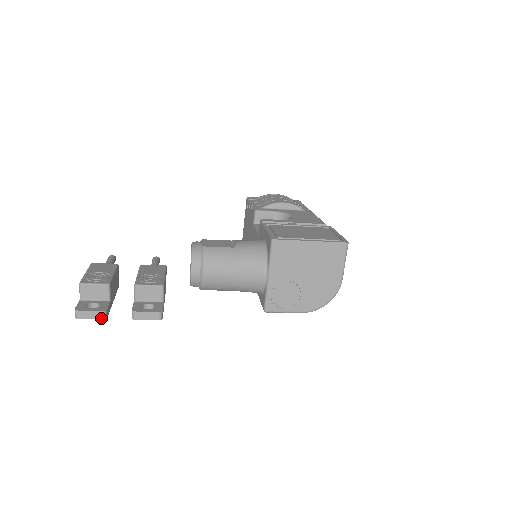
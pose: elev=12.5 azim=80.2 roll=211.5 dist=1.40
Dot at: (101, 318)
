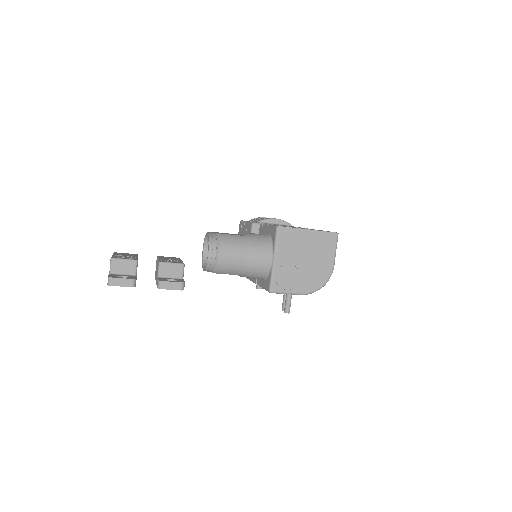
Dot at: (131, 286)
